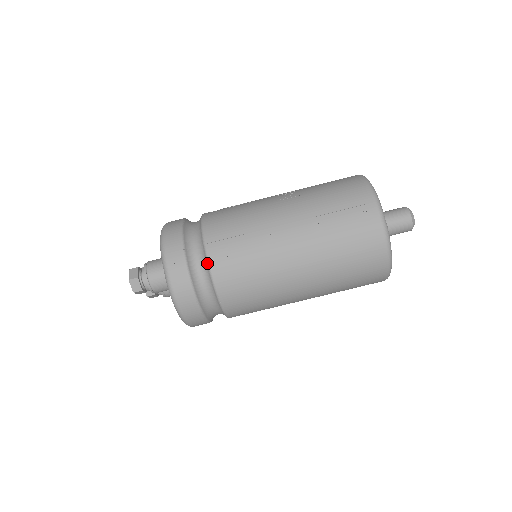
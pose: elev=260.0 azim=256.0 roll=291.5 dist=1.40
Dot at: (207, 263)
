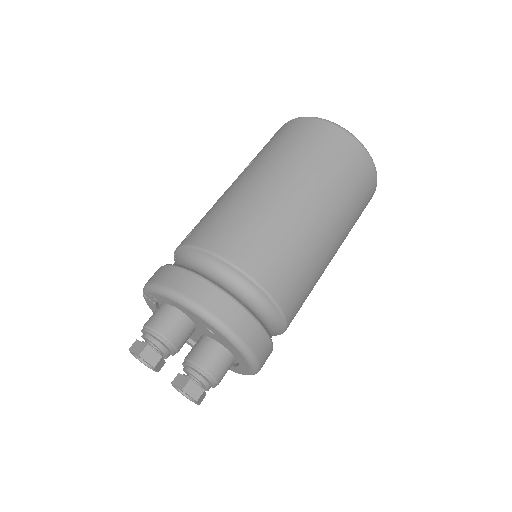
Dot at: (179, 249)
